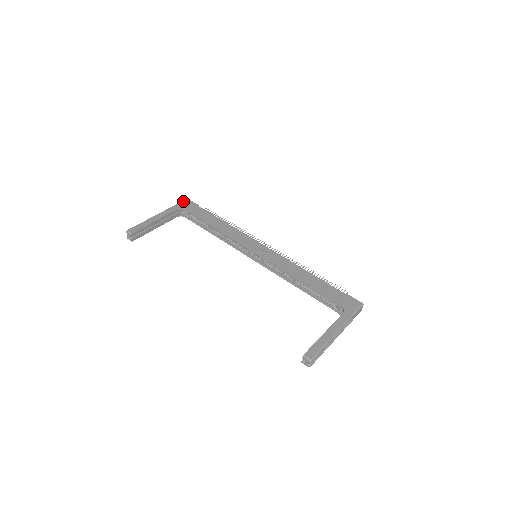
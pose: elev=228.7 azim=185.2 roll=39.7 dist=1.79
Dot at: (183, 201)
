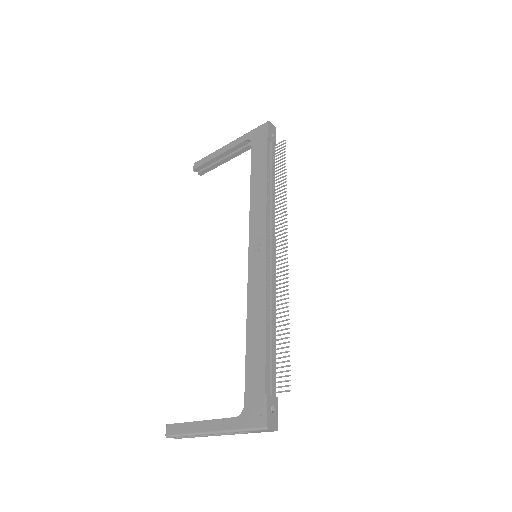
Dot at: (261, 125)
